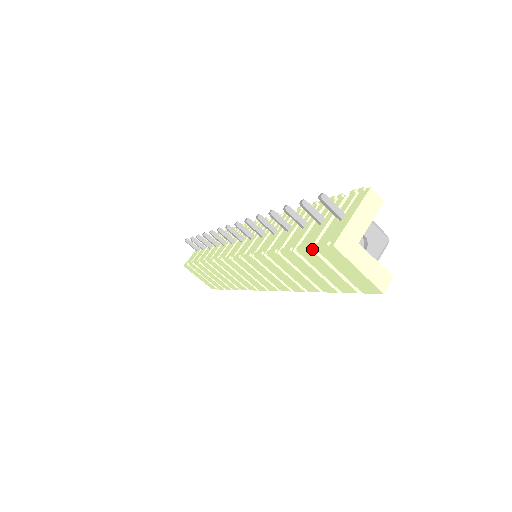
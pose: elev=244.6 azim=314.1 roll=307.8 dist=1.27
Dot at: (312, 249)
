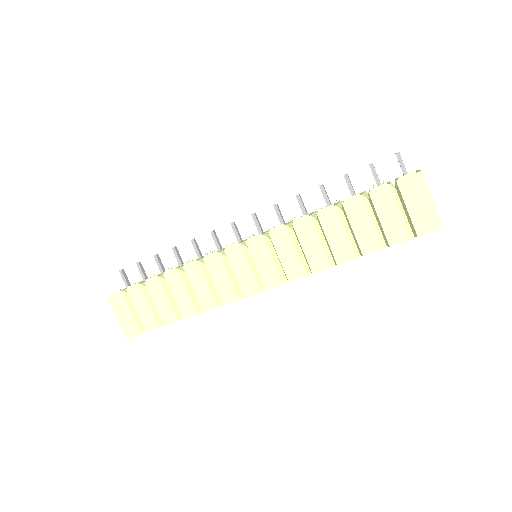
Dot at: (390, 185)
